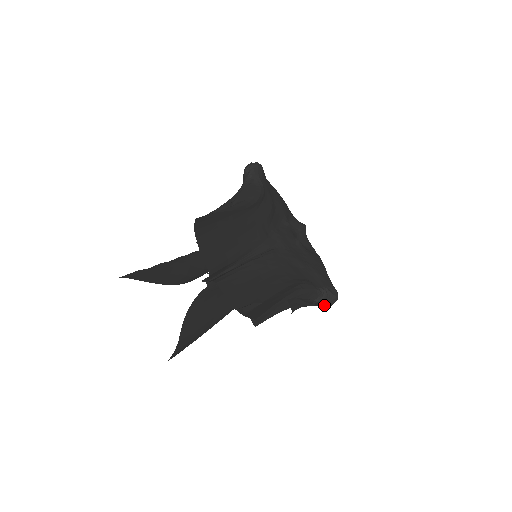
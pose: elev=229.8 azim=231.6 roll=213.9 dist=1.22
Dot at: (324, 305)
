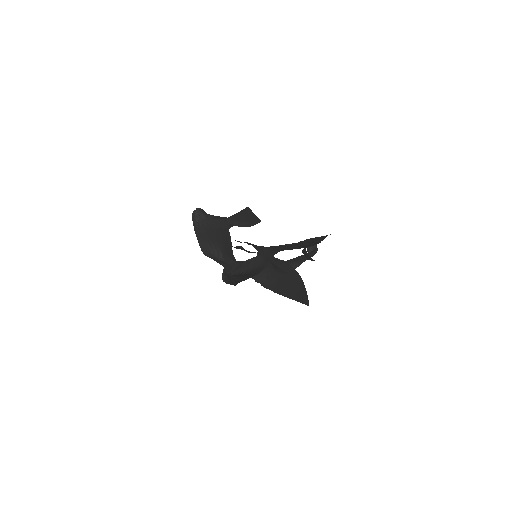
Dot at: occluded
